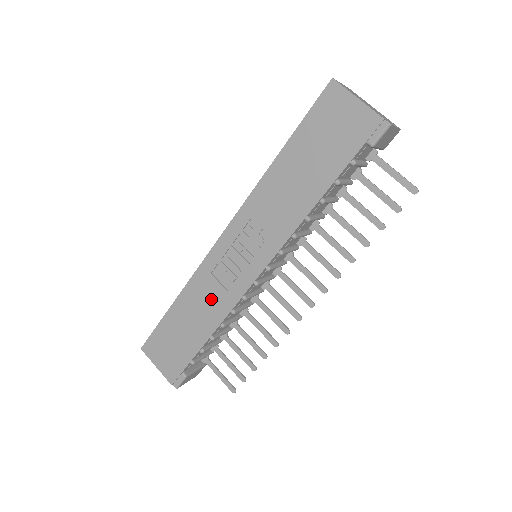
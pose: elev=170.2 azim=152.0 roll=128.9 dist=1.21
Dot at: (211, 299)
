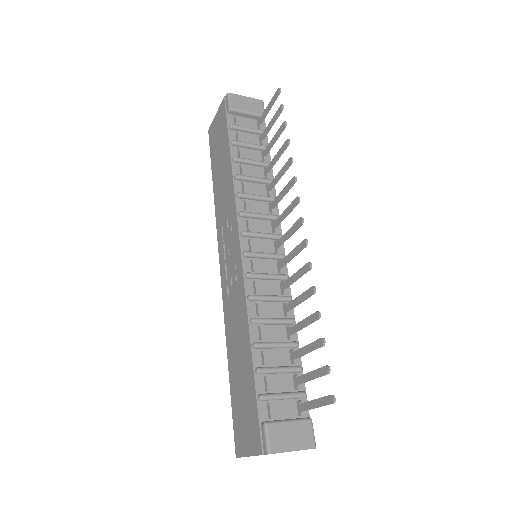
Dot at: (236, 314)
